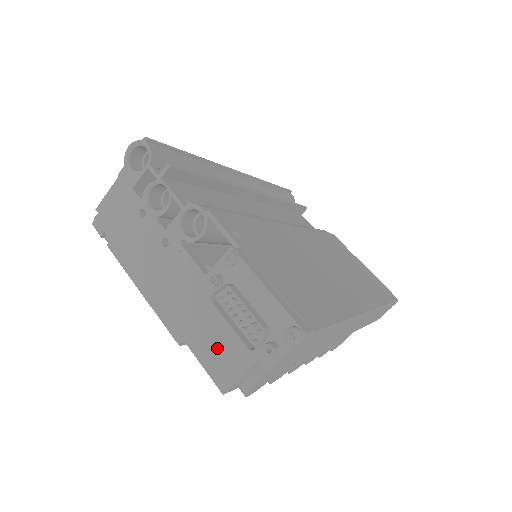
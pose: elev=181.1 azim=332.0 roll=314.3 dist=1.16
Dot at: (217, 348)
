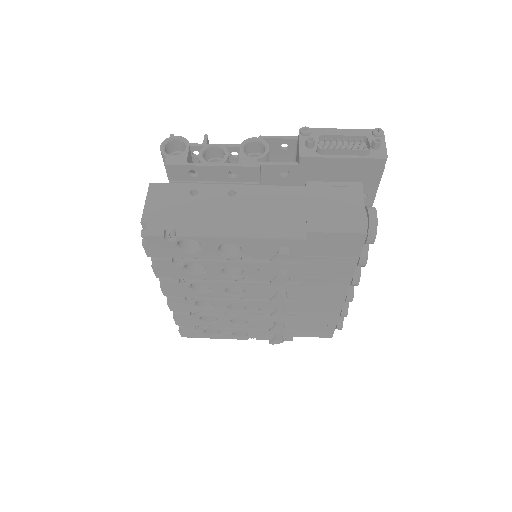
Dot at: (333, 214)
